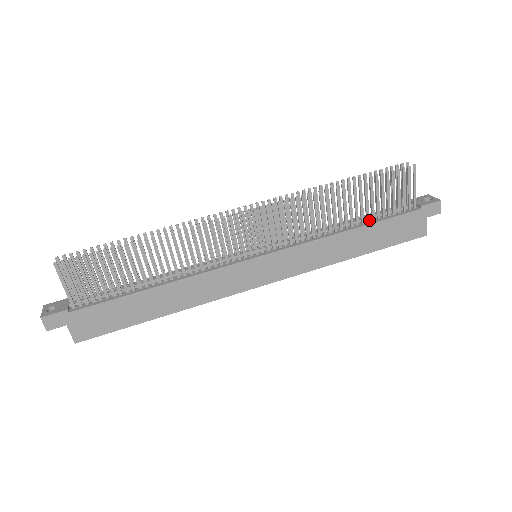
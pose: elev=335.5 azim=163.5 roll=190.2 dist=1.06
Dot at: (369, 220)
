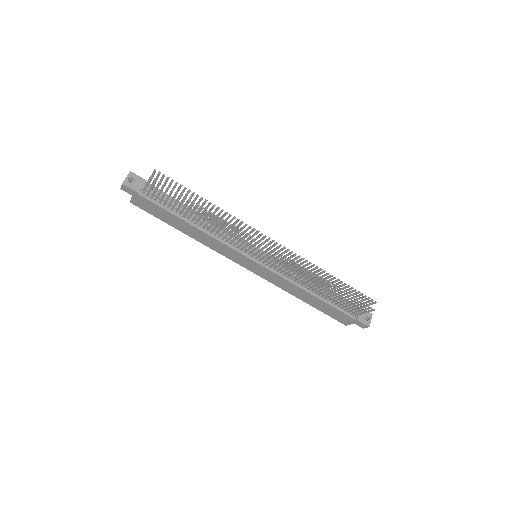
Dot at: (326, 299)
